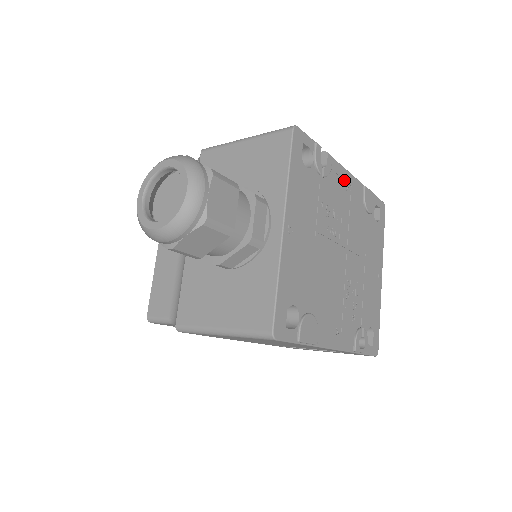
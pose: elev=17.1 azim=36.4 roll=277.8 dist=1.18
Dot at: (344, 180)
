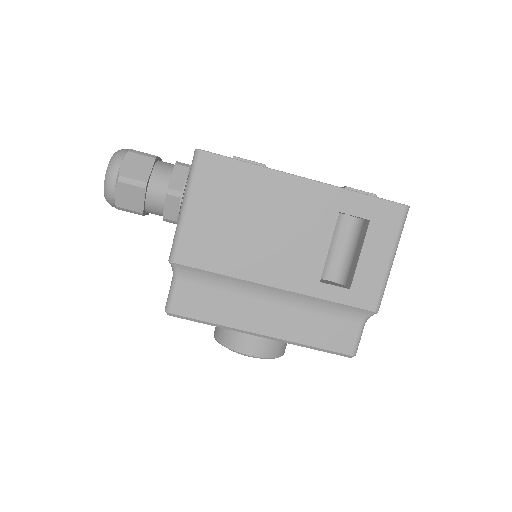
Dot at: occluded
